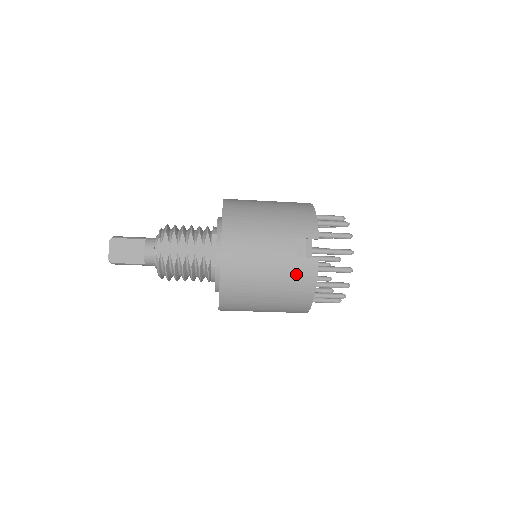
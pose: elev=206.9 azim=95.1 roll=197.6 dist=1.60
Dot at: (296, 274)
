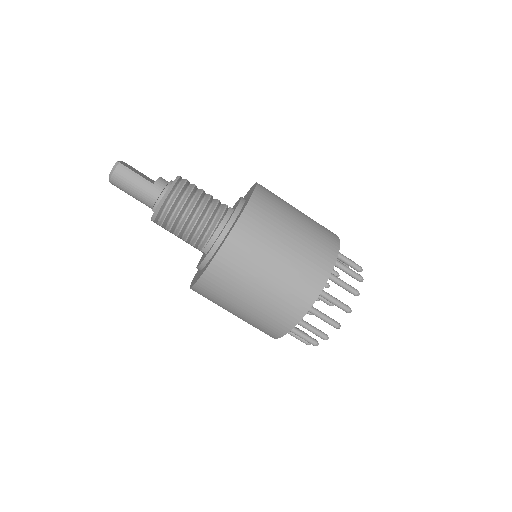
Dot at: (321, 227)
